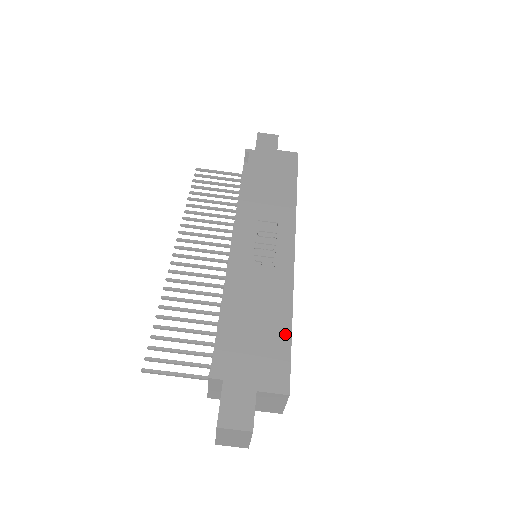
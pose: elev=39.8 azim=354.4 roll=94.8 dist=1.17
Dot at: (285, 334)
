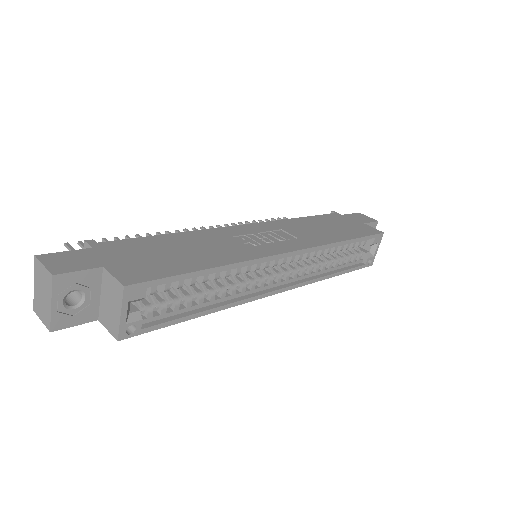
Dot at: (191, 267)
